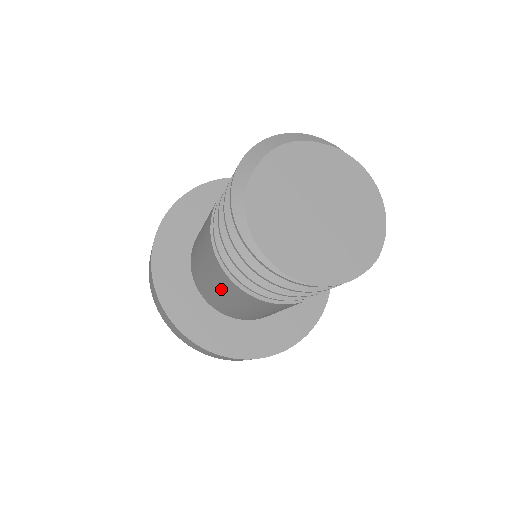
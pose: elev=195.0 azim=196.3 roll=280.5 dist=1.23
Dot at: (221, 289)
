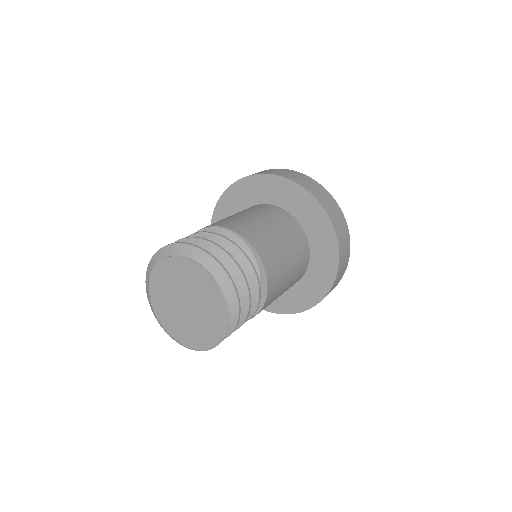
Dot at: occluded
